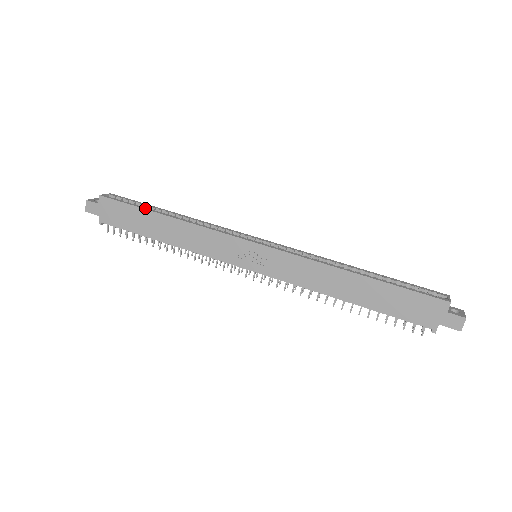
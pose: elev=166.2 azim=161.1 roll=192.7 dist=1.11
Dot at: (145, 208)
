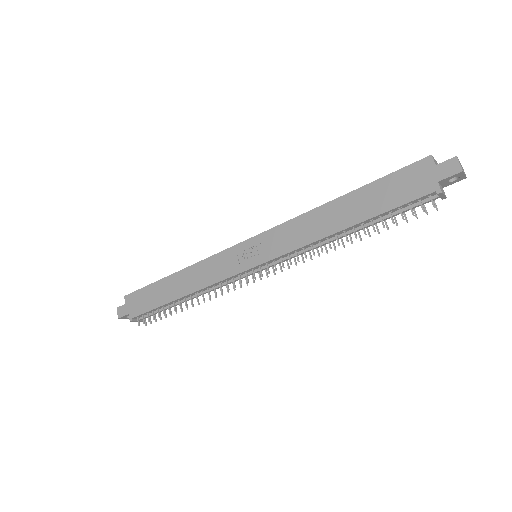
Dot at: (158, 281)
